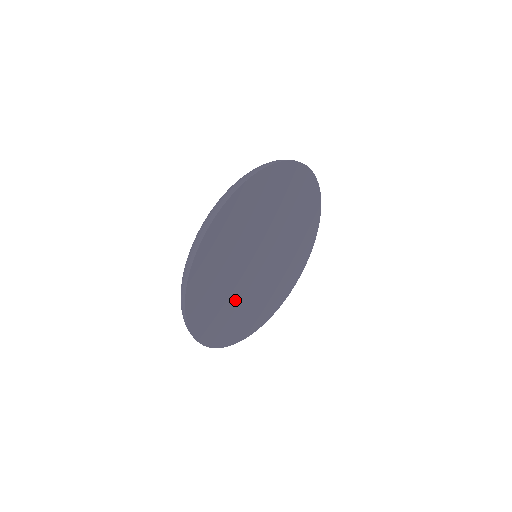
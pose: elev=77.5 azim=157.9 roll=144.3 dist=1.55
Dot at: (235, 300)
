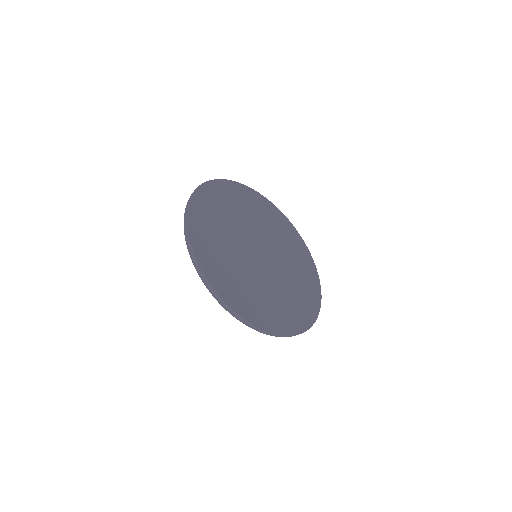
Dot at: (250, 279)
